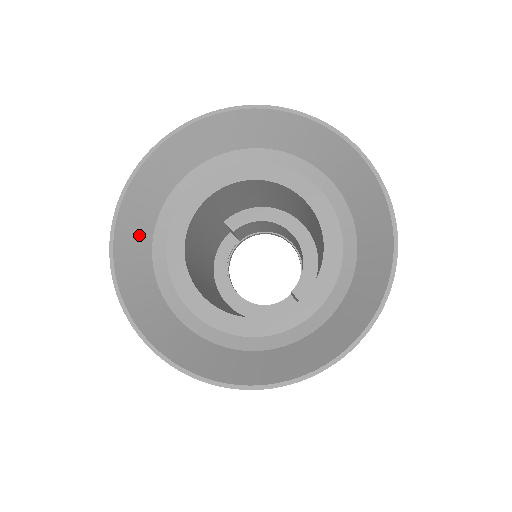
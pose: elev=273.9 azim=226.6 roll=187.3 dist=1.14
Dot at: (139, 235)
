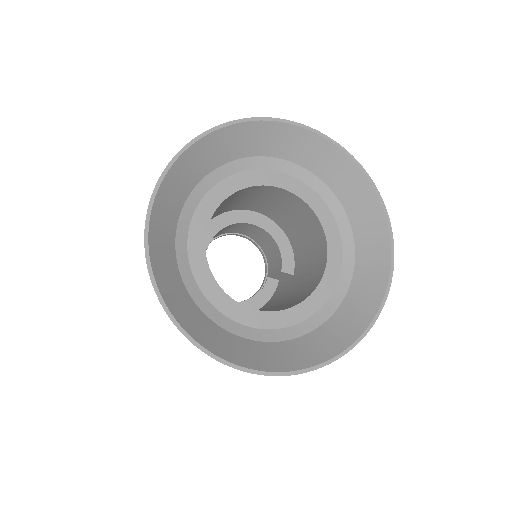
Dot at: (177, 290)
